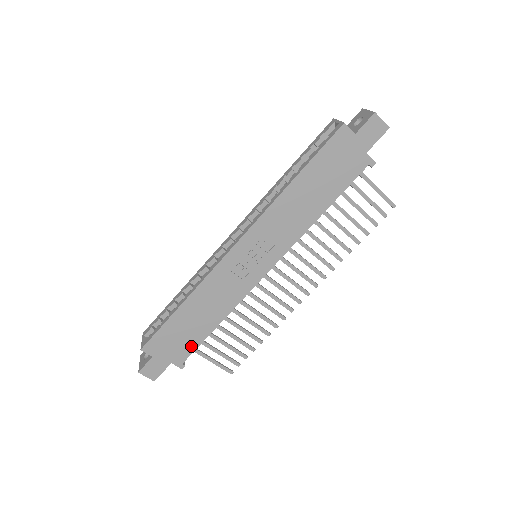
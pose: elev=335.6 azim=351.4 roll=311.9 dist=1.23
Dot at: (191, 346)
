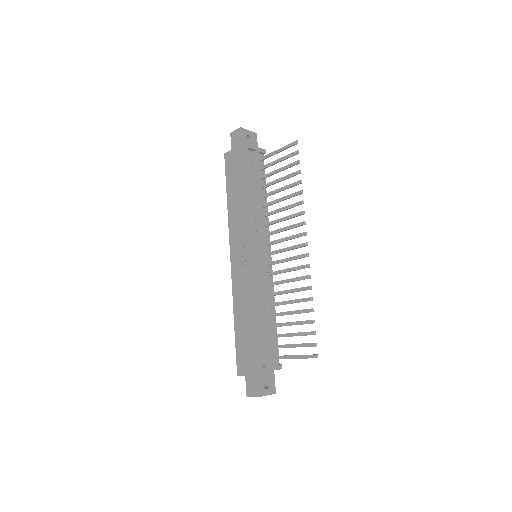
Dot at: (257, 347)
